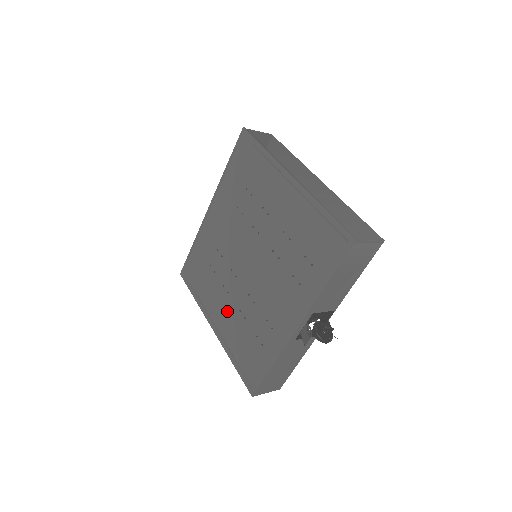
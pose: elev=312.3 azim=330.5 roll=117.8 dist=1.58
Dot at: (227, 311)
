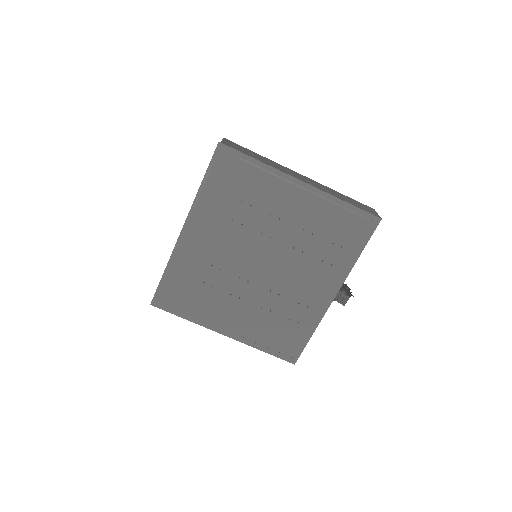
Dot at: (243, 314)
